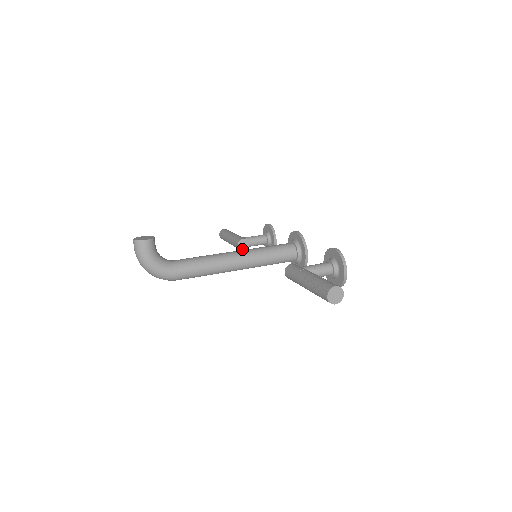
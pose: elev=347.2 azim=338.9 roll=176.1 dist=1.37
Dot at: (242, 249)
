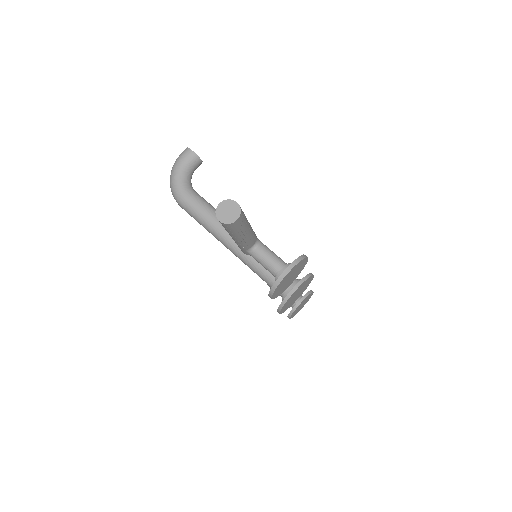
Dot at: occluded
